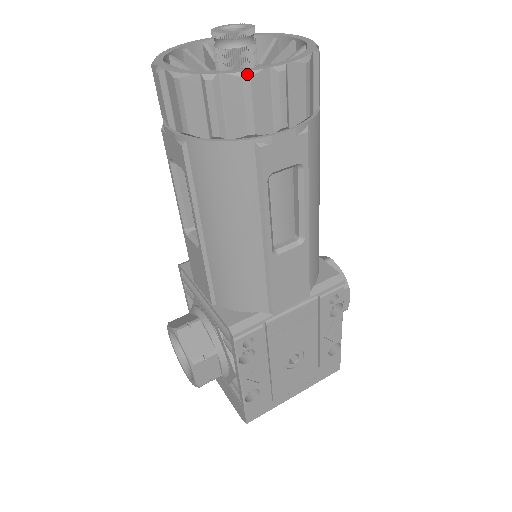
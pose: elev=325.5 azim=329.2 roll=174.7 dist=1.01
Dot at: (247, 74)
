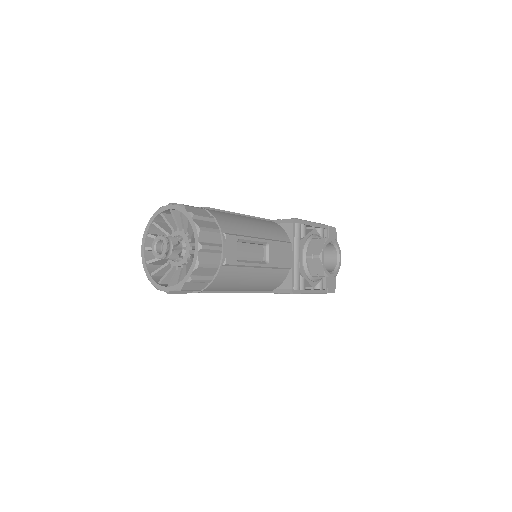
Dot at: (157, 289)
